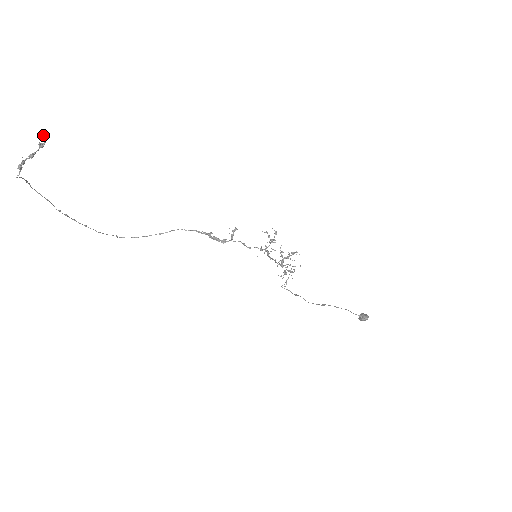
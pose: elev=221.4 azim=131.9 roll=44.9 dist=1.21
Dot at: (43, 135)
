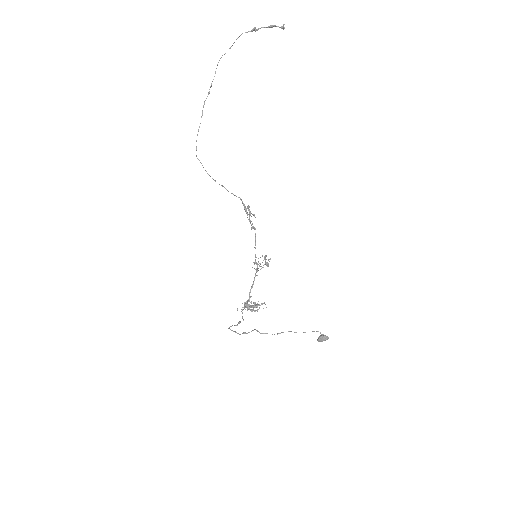
Dot at: (284, 28)
